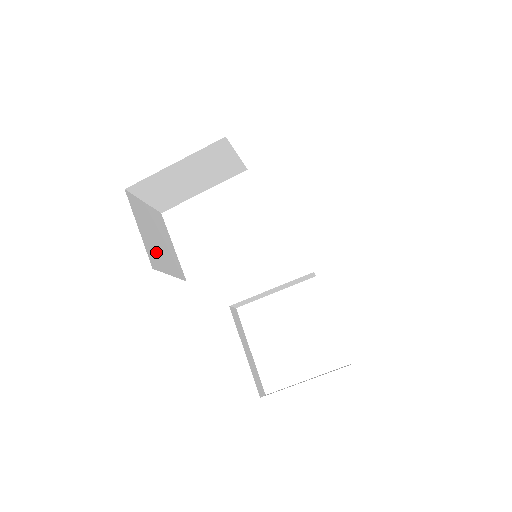
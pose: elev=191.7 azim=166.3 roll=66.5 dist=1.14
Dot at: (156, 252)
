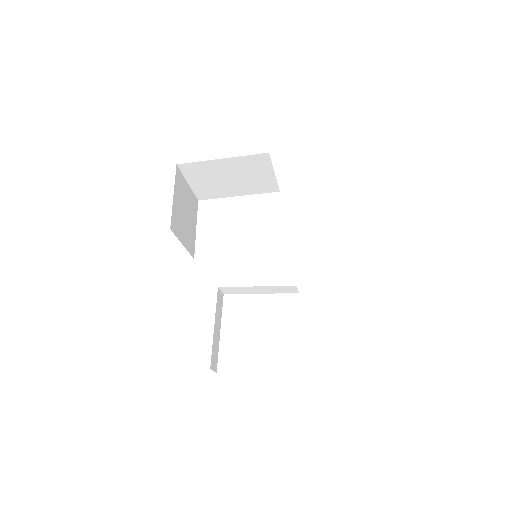
Dot at: (179, 221)
